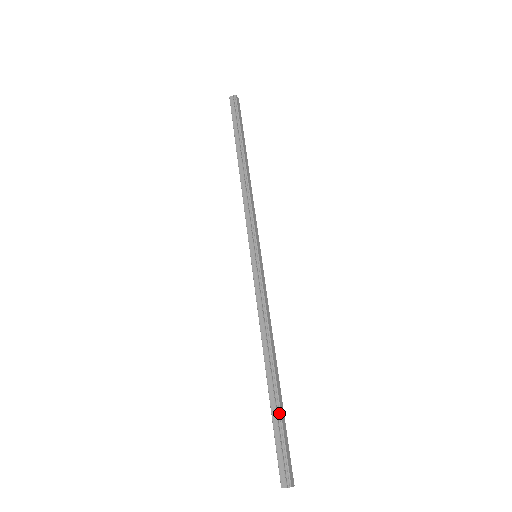
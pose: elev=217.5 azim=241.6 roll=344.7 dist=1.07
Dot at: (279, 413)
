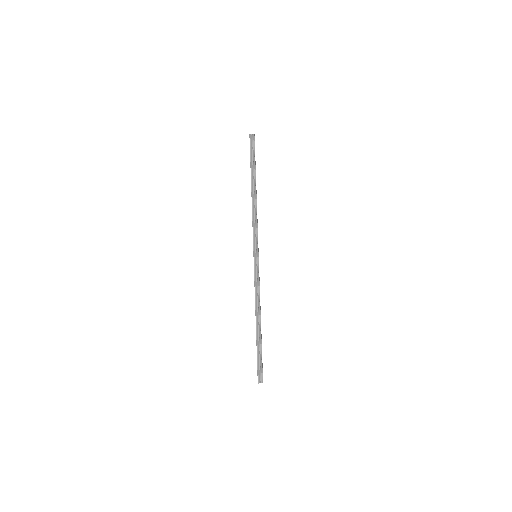
Dot at: (261, 348)
